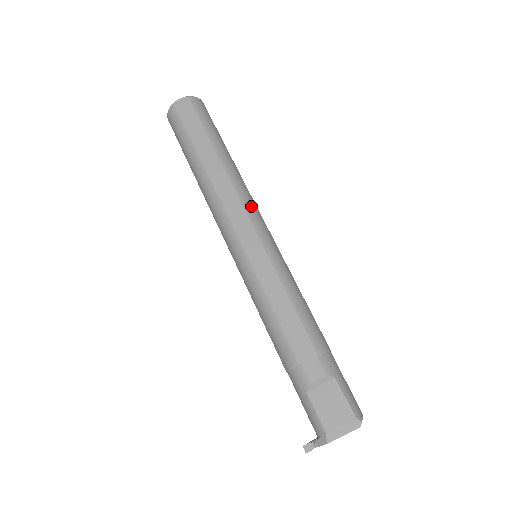
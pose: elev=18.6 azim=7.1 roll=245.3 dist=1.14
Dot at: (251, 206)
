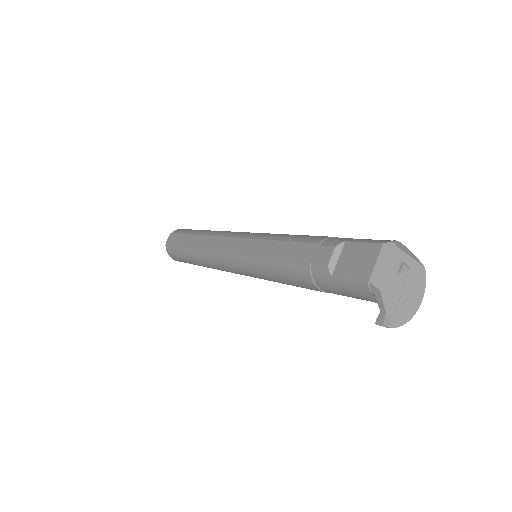
Dot at: (229, 233)
